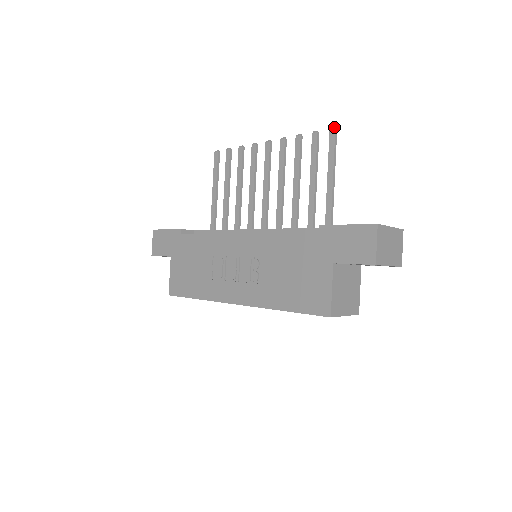
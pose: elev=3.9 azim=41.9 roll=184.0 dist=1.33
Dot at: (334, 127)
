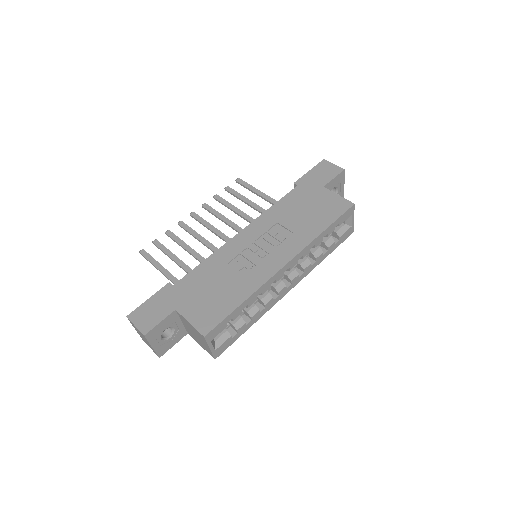
Dot at: (237, 178)
